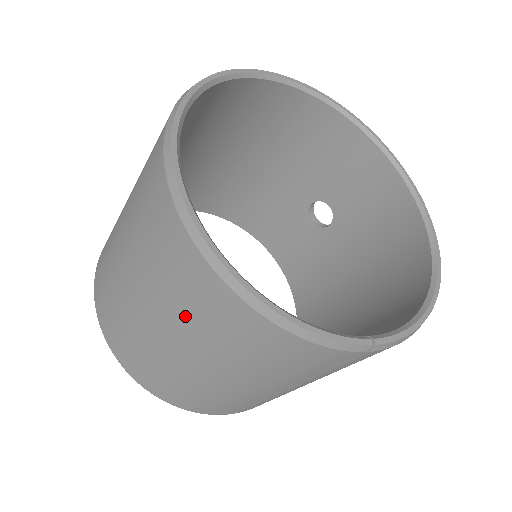
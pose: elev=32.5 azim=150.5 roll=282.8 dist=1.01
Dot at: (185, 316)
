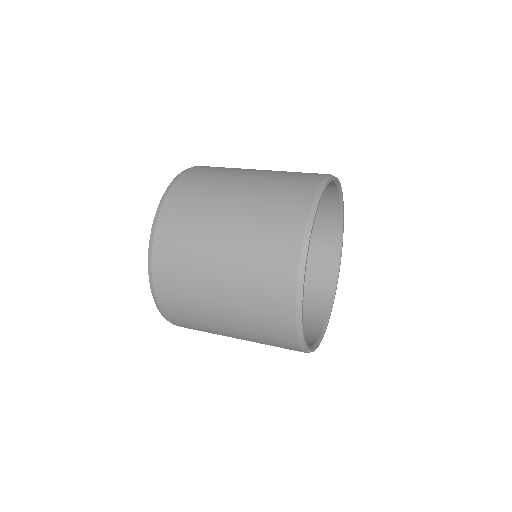
Dot at: (250, 292)
